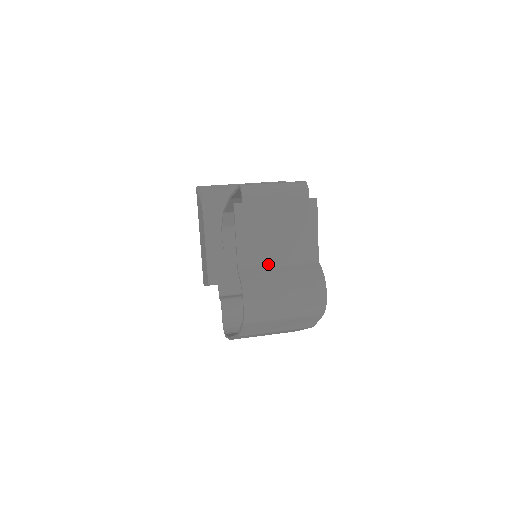
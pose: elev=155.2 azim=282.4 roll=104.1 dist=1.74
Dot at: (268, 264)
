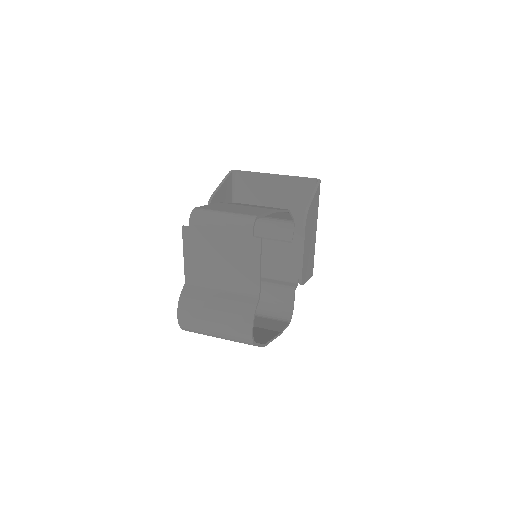
Dot at: (211, 286)
